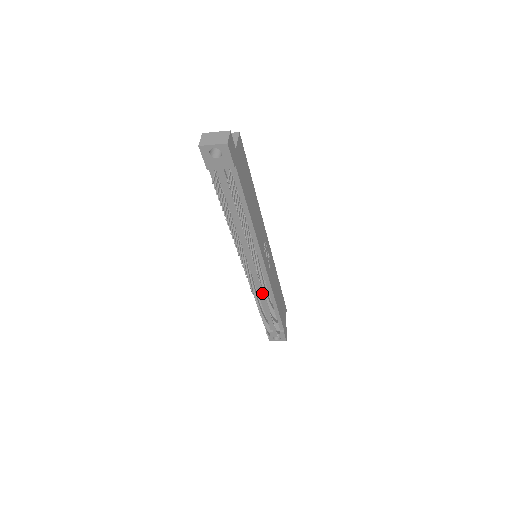
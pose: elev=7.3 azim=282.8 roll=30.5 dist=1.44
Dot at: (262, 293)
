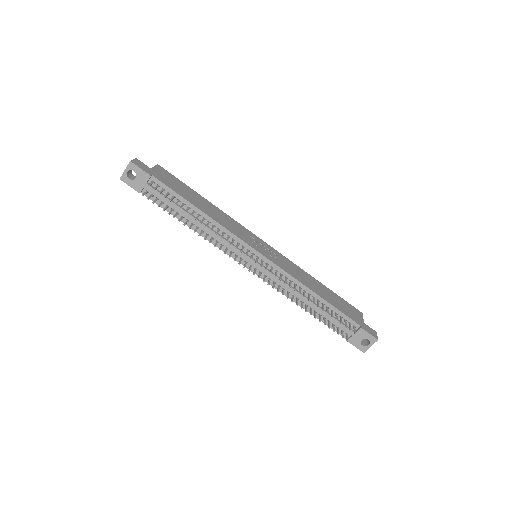
Dot at: (288, 287)
